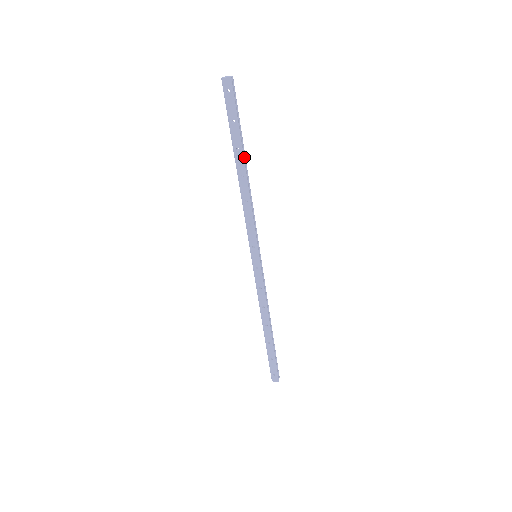
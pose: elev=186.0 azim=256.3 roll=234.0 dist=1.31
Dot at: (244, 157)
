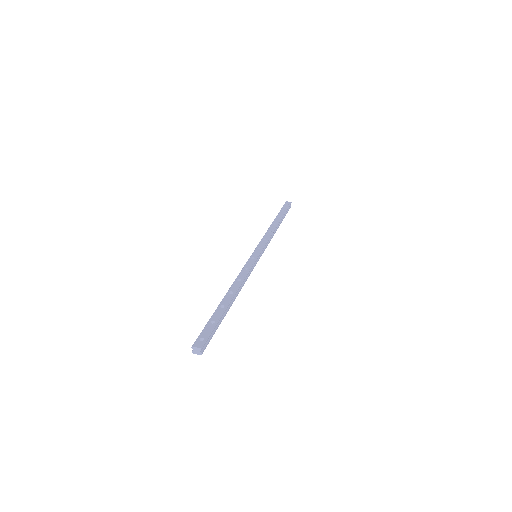
Dot at: (229, 304)
